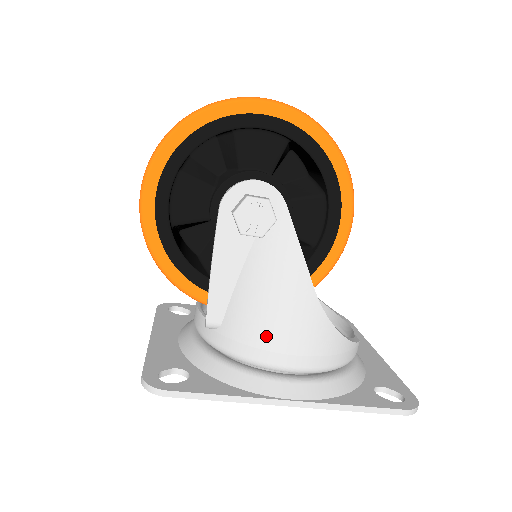
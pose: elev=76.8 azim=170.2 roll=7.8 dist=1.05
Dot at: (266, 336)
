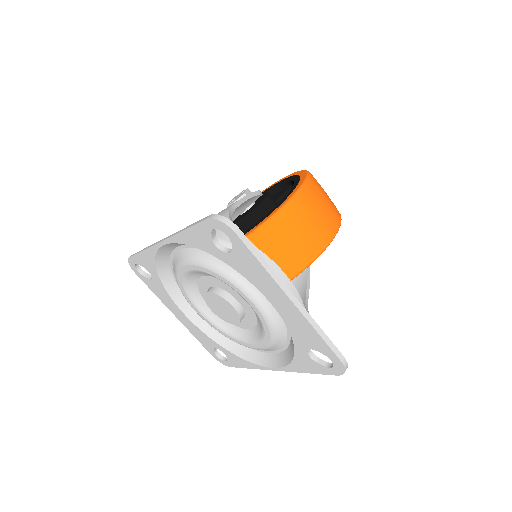
Dot at: occluded
